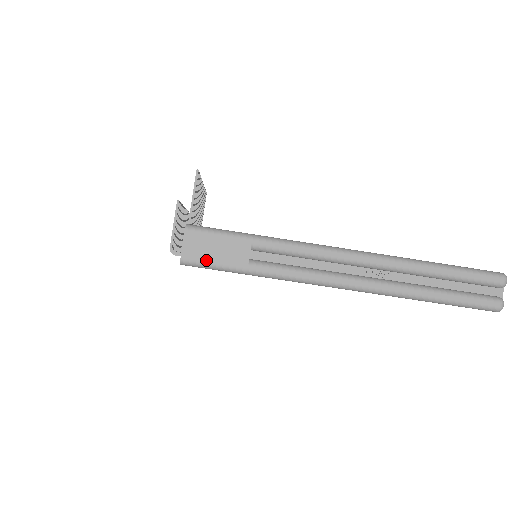
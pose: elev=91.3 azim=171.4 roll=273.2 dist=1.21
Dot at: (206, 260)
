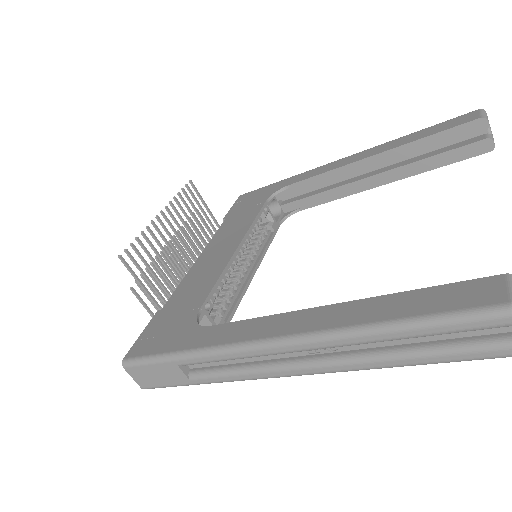
Dot at: (158, 385)
